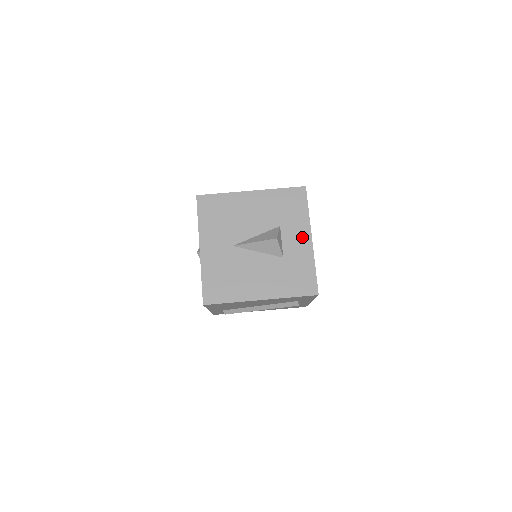
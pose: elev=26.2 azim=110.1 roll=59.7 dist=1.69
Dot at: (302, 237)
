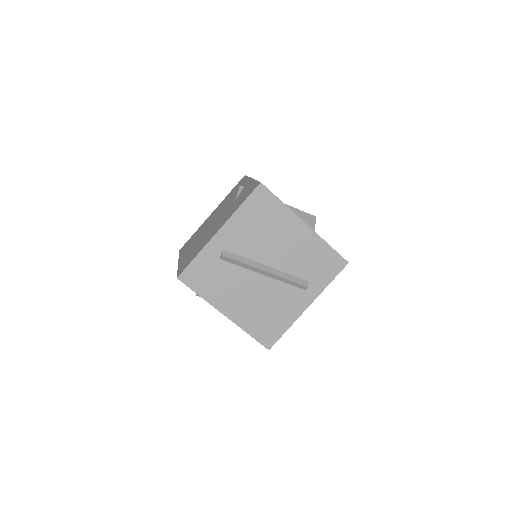
Dot at: occluded
